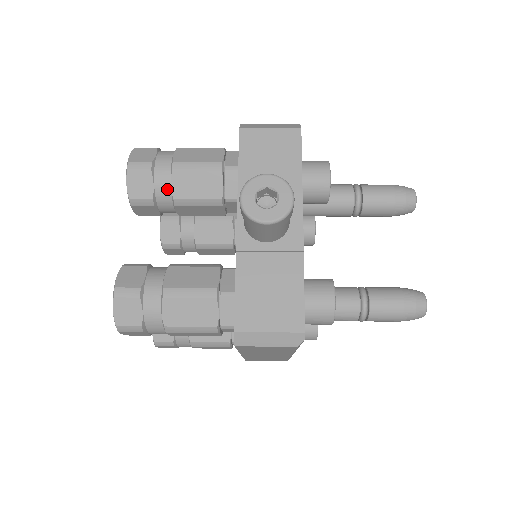
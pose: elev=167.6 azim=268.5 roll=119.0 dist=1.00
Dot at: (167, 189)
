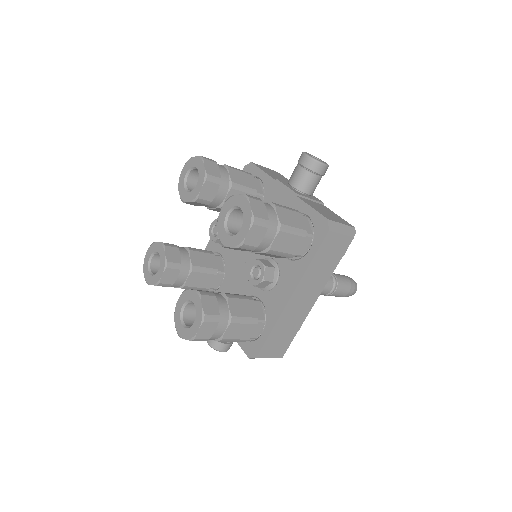
Dot at: (227, 176)
